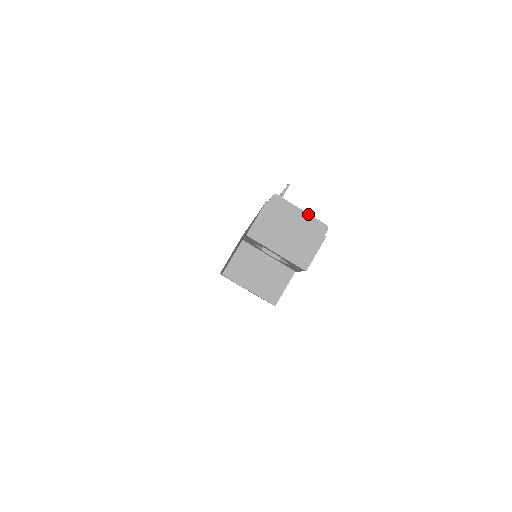
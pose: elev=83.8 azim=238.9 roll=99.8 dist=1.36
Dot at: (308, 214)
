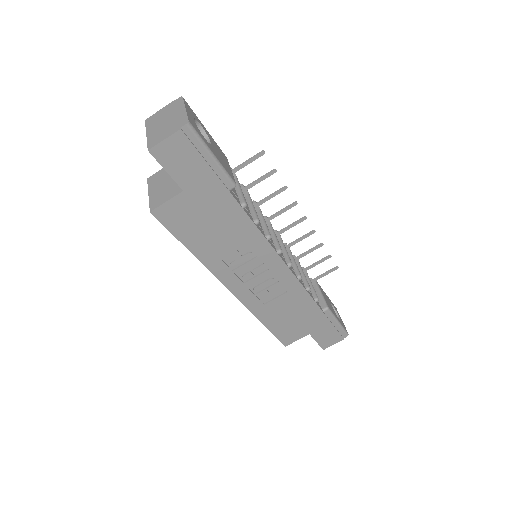
Dot at: (186, 111)
